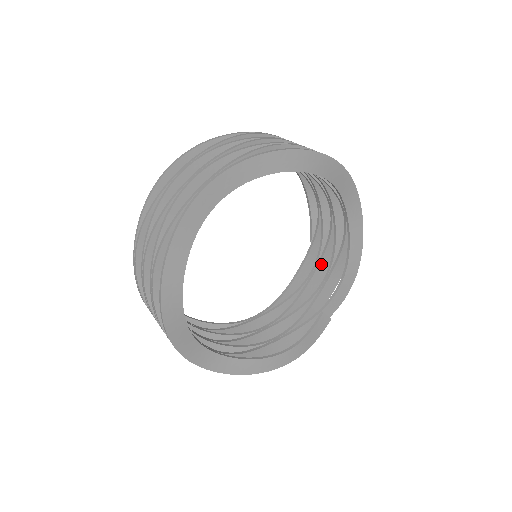
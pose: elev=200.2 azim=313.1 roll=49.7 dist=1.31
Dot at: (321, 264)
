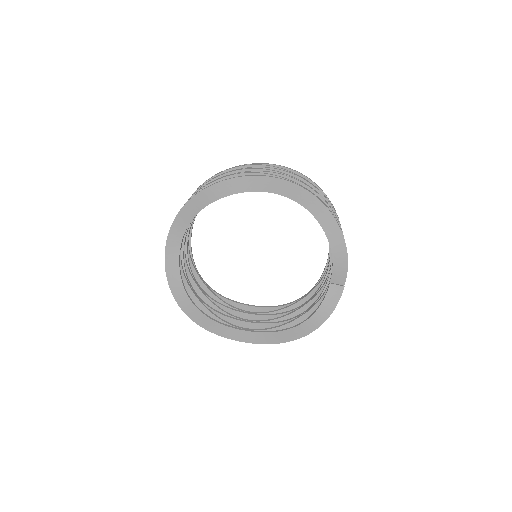
Dot at: occluded
